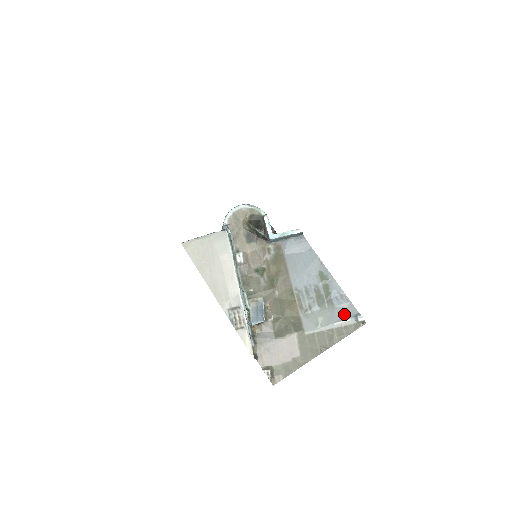
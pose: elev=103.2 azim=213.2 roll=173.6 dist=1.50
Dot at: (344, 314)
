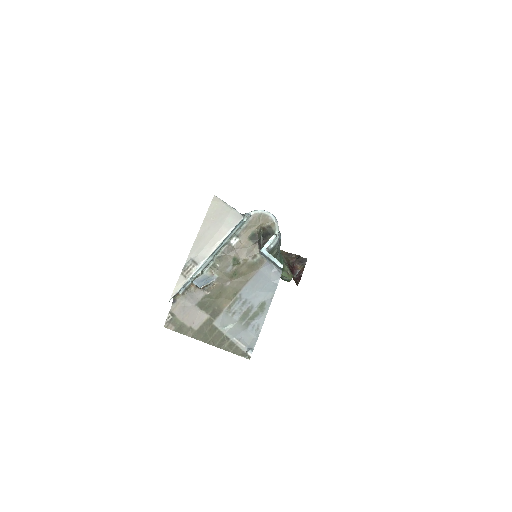
Dot at: (246, 340)
